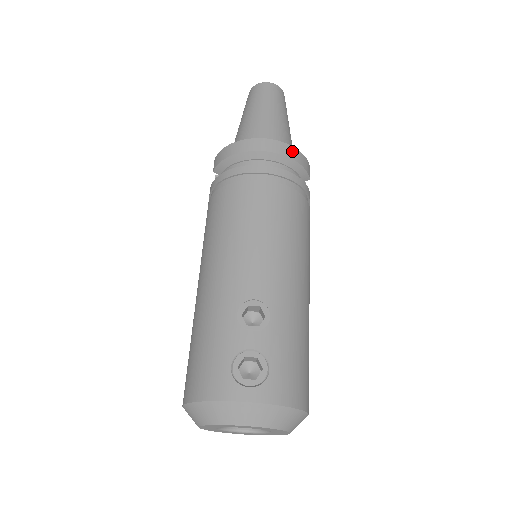
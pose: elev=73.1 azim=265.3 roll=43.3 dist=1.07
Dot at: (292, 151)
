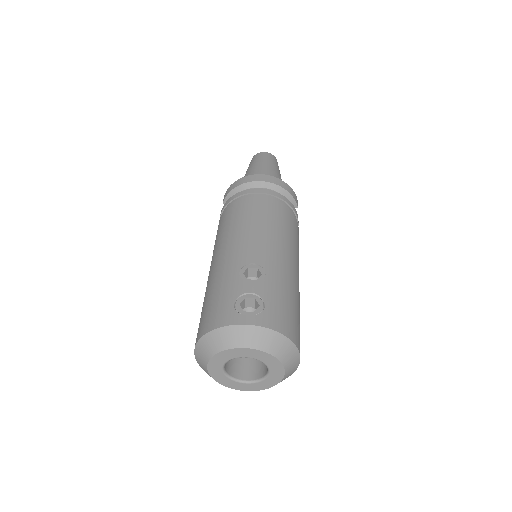
Dot at: (282, 183)
